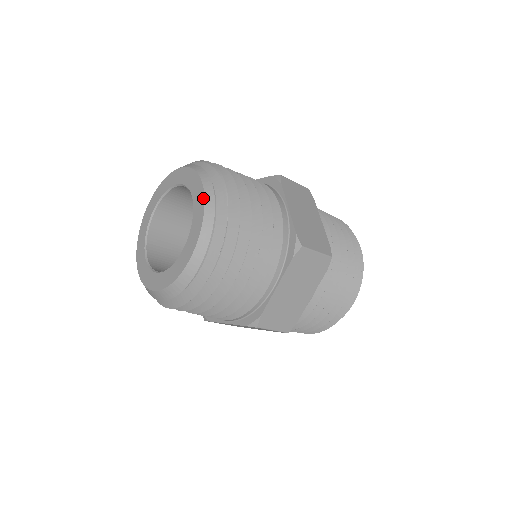
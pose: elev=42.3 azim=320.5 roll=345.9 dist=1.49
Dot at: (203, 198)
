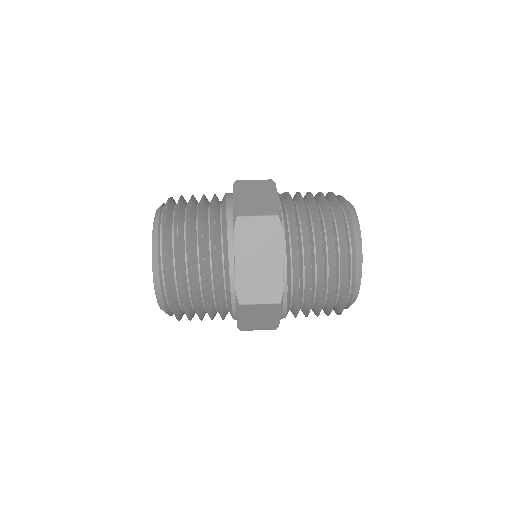
Dot at: (154, 219)
